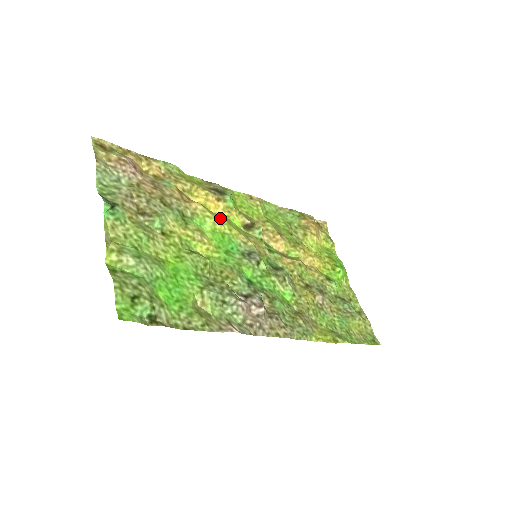
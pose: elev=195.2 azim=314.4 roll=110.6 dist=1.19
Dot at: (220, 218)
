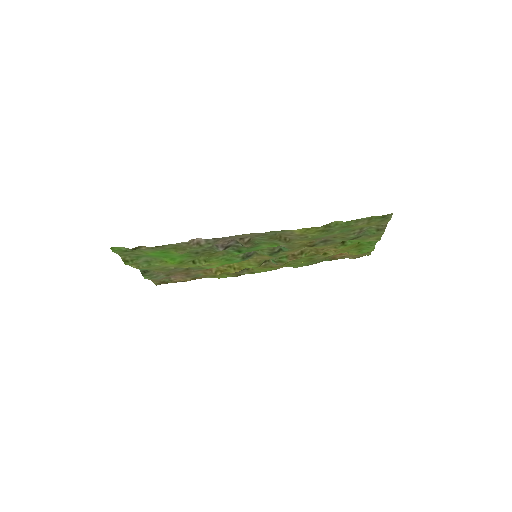
Dot at: (230, 264)
